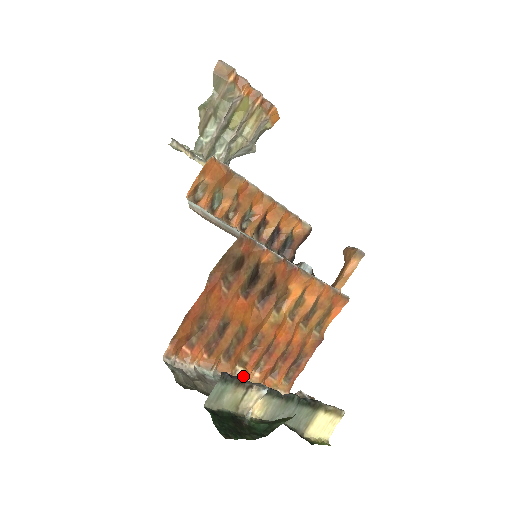
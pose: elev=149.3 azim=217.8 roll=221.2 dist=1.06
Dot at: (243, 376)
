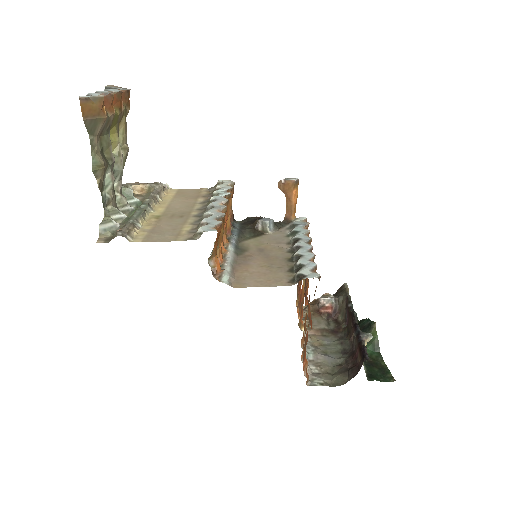
Dot at: occluded
